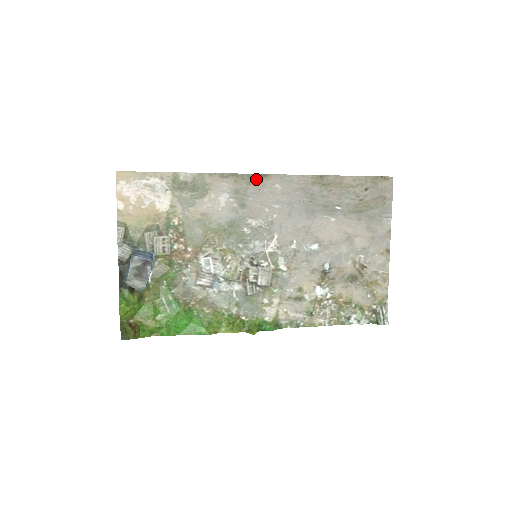
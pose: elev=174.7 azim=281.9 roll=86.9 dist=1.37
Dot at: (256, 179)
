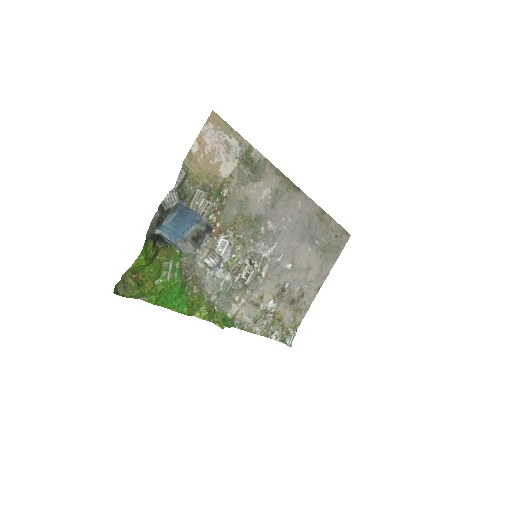
Dot at: (293, 189)
